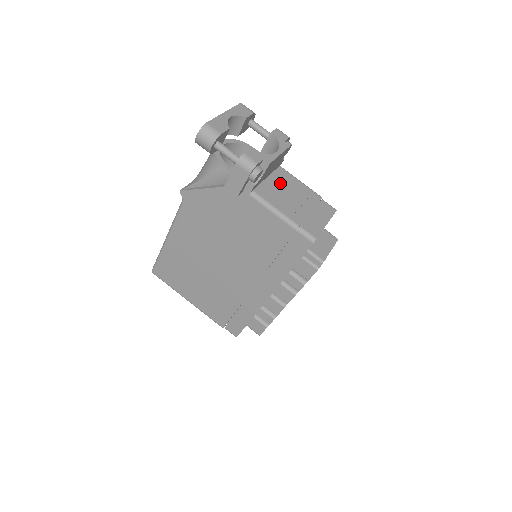
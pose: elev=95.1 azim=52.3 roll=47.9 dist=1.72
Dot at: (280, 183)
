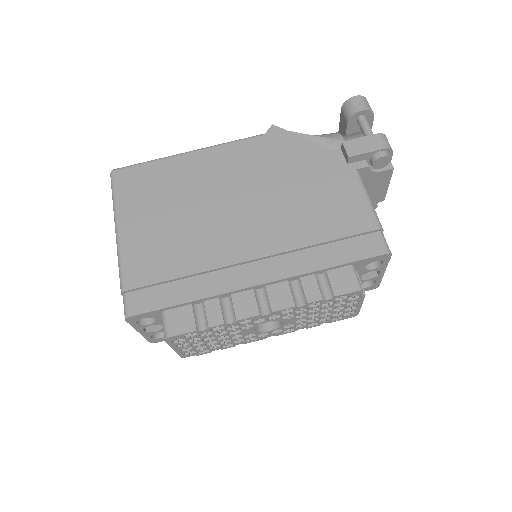
Dot at: occluded
